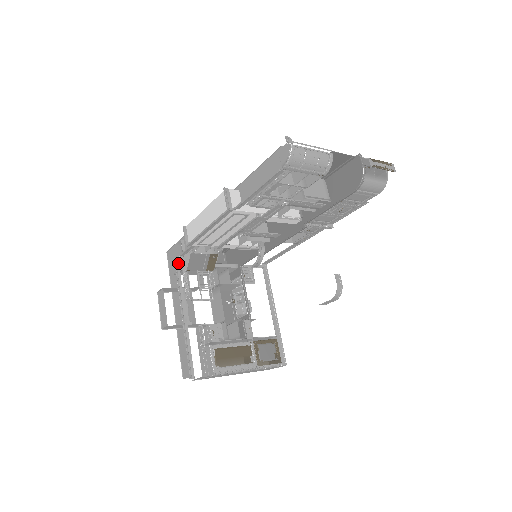
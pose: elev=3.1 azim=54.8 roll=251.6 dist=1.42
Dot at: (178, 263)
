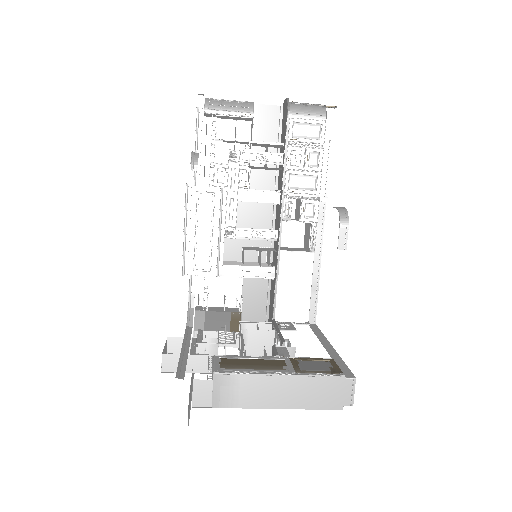
Dot at: (188, 316)
